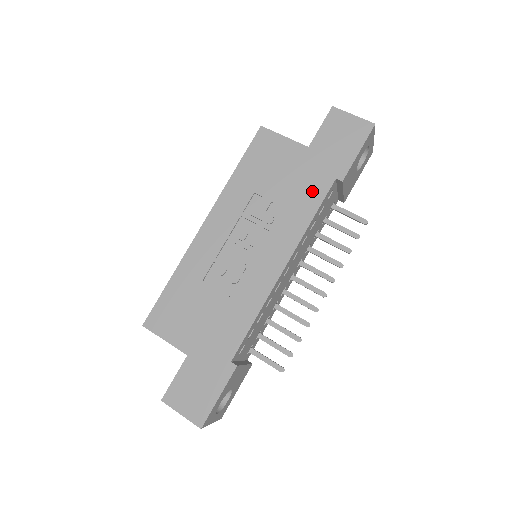
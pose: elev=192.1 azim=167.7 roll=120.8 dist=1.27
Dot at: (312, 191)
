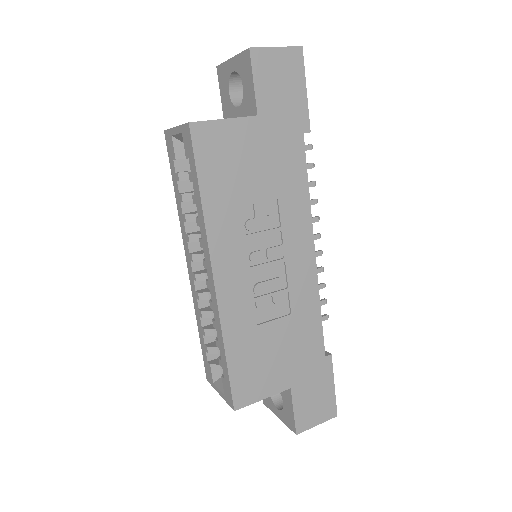
Dot at: (291, 162)
